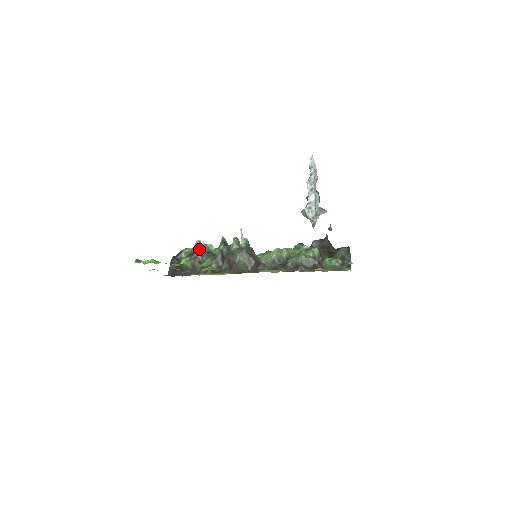
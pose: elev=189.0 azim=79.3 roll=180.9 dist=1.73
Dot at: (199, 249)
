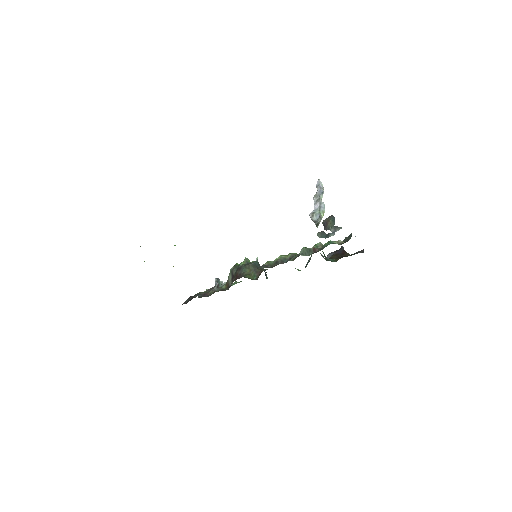
Dot at: (216, 281)
